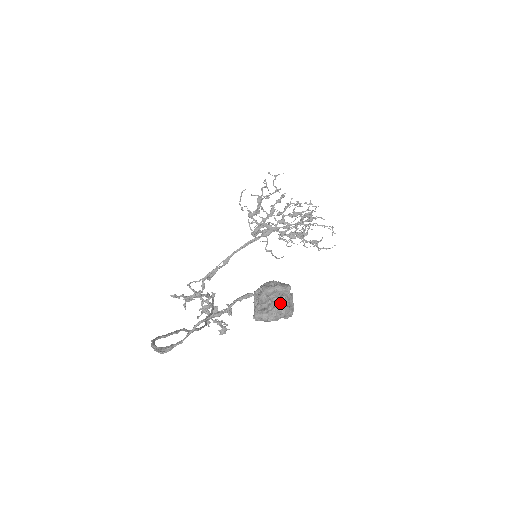
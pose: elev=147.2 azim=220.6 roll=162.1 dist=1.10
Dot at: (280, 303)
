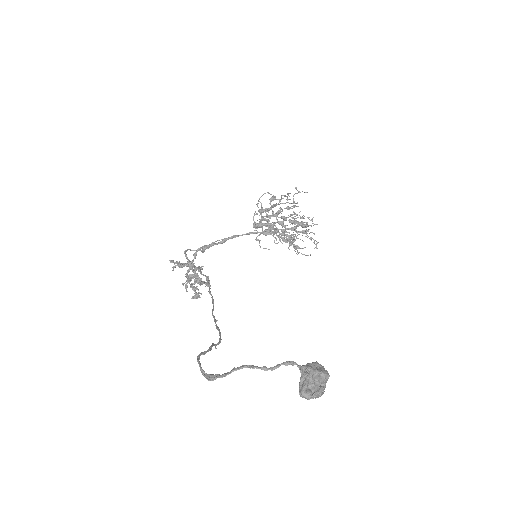
Dot at: (321, 390)
